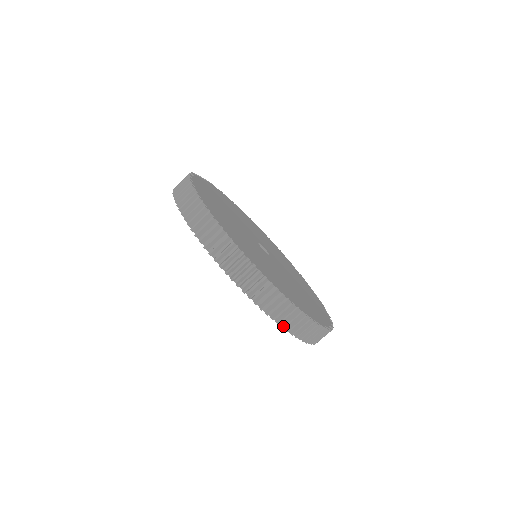
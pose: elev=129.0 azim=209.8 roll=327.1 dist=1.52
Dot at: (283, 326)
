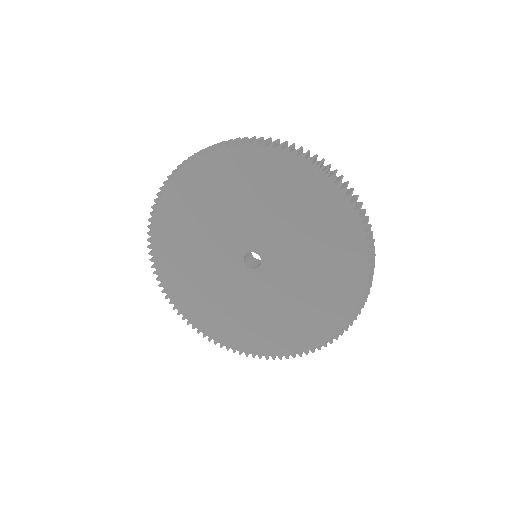
Dot at: (371, 239)
